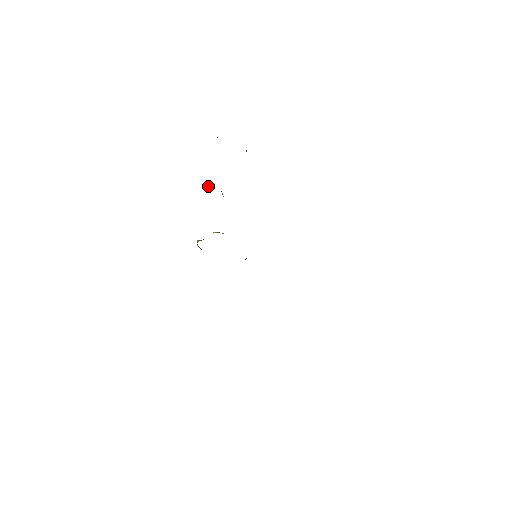
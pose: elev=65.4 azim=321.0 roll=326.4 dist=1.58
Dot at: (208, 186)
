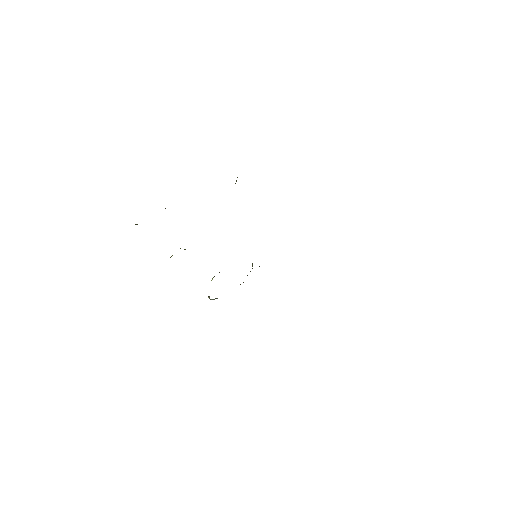
Dot at: occluded
